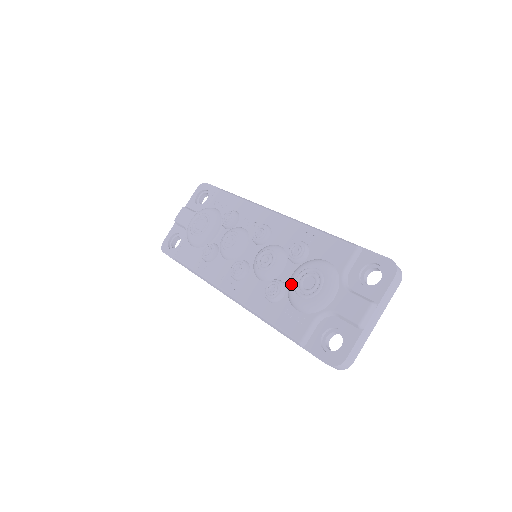
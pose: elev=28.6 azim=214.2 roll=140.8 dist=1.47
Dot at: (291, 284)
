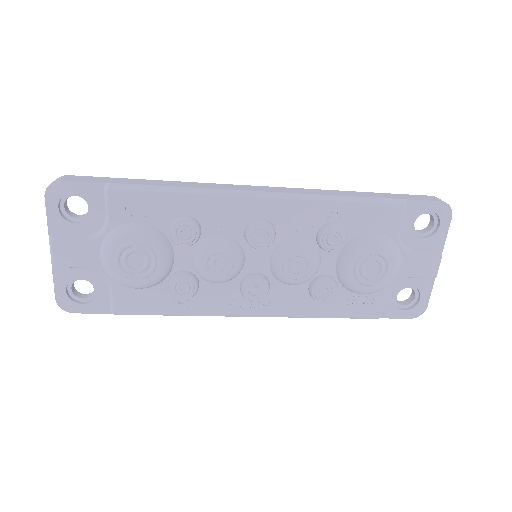
Dot at: (350, 278)
